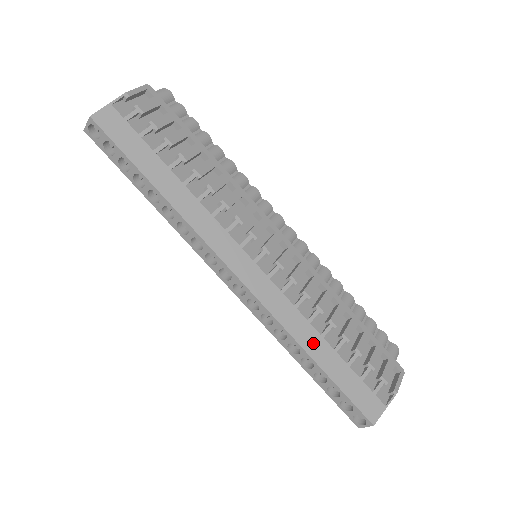
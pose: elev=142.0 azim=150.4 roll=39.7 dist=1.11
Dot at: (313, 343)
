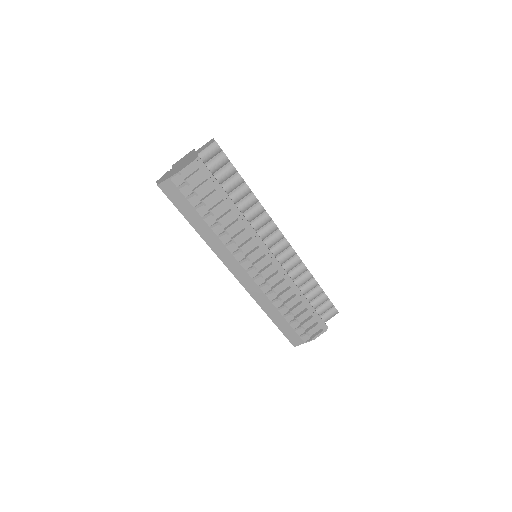
Dot at: (271, 311)
